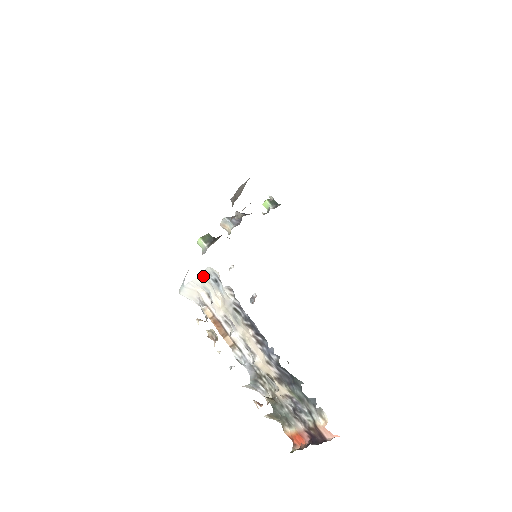
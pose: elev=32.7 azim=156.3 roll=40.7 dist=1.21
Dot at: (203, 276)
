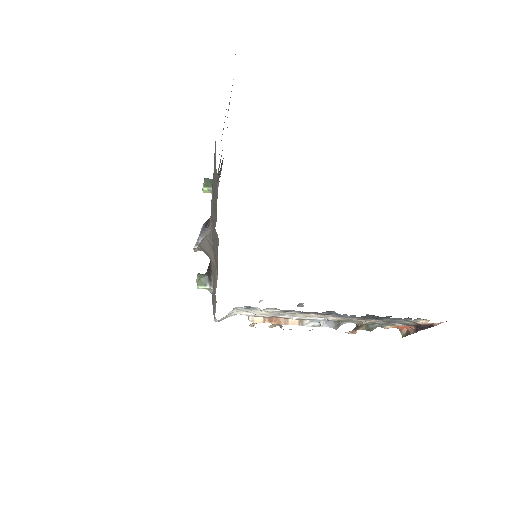
Dot at: occluded
